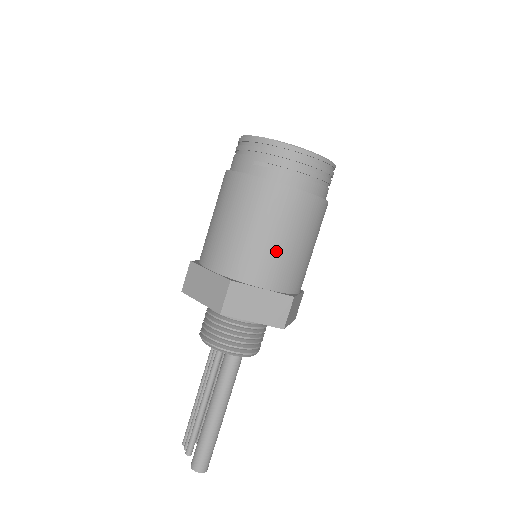
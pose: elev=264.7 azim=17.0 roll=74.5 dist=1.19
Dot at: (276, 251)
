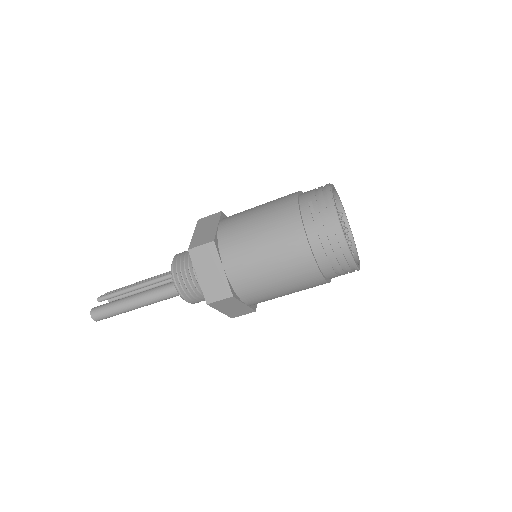
Dot at: (255, 260)
